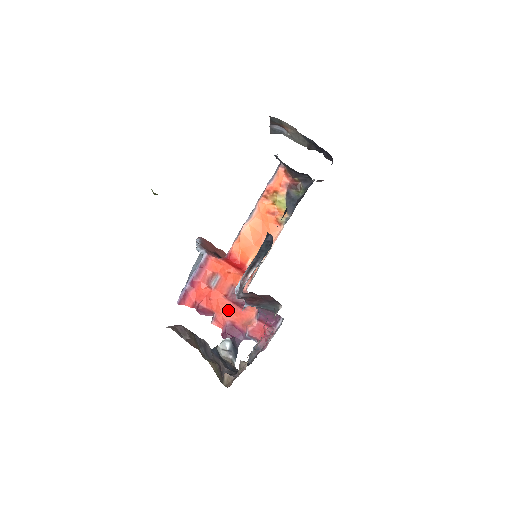
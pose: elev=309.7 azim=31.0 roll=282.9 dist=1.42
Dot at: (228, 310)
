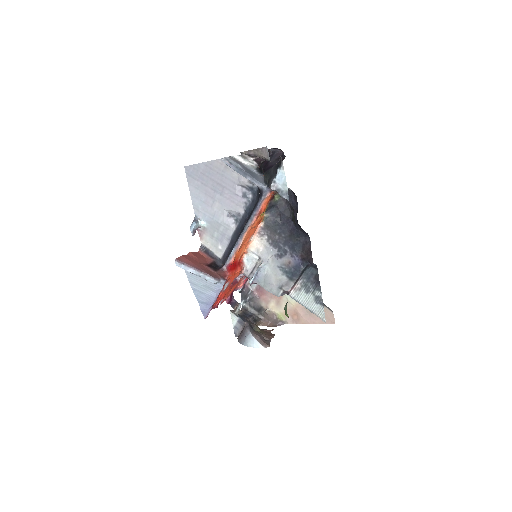
Dot at: (230, 290)
